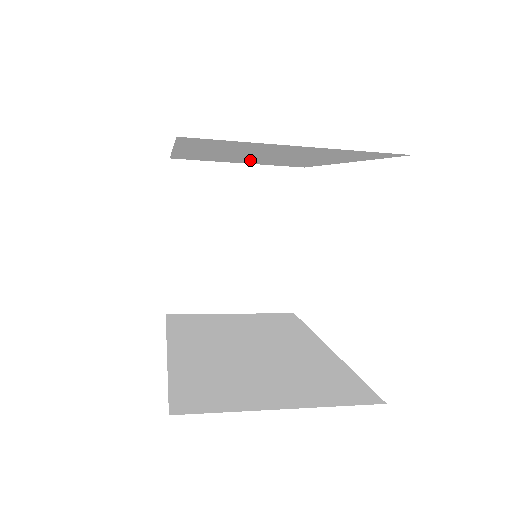
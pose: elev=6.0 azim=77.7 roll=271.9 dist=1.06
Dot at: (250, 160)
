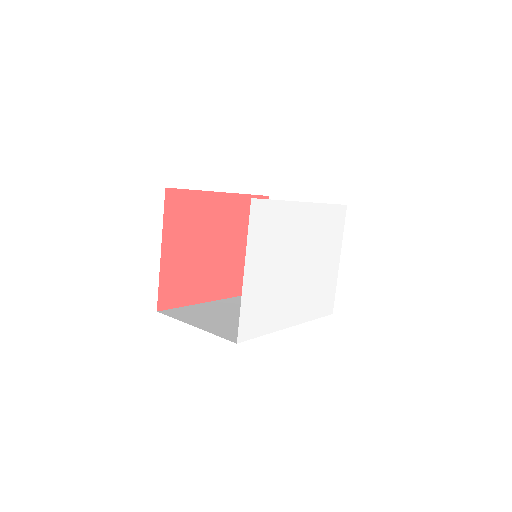
Dot at: occluded
